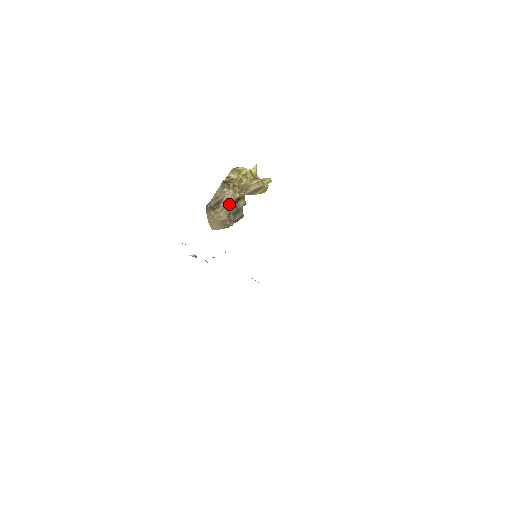
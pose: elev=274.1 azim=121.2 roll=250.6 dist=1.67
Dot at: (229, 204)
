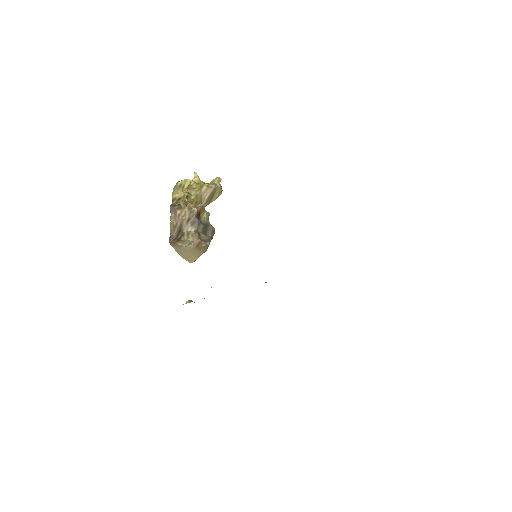
Dot at: (192, 224)
